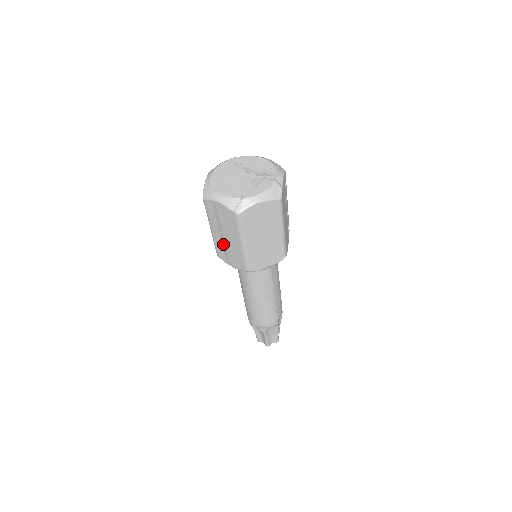
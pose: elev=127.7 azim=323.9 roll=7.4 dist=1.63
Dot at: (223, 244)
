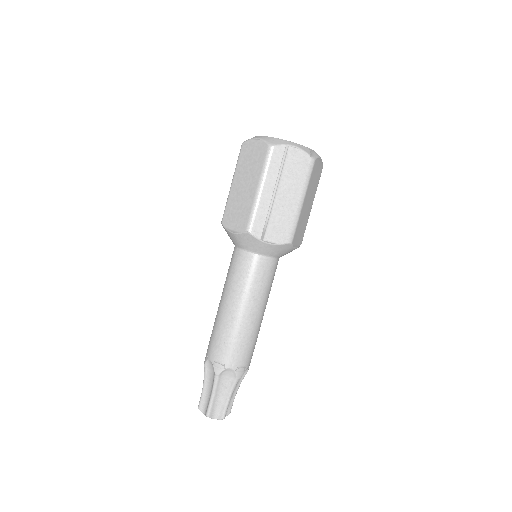
Dot at: (270, 208)
